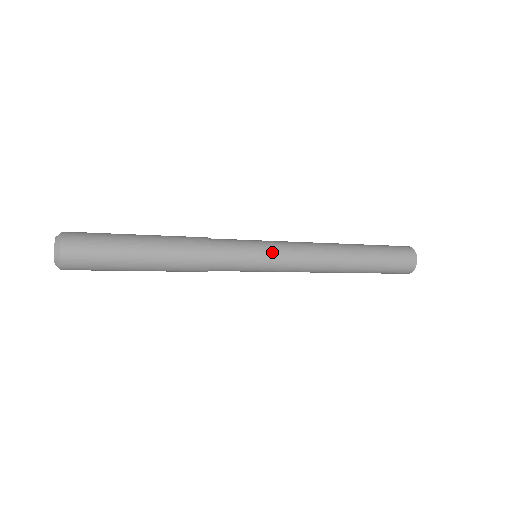
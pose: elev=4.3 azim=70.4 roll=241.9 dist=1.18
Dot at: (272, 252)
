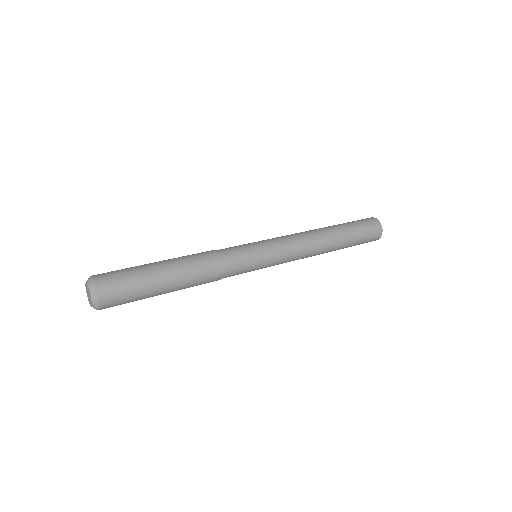
Dot at: (270, 266)
